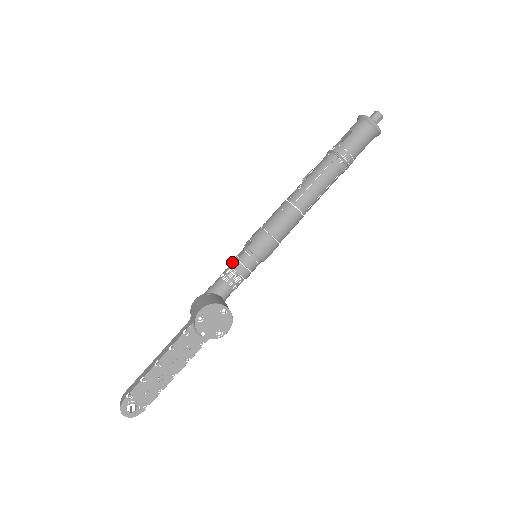
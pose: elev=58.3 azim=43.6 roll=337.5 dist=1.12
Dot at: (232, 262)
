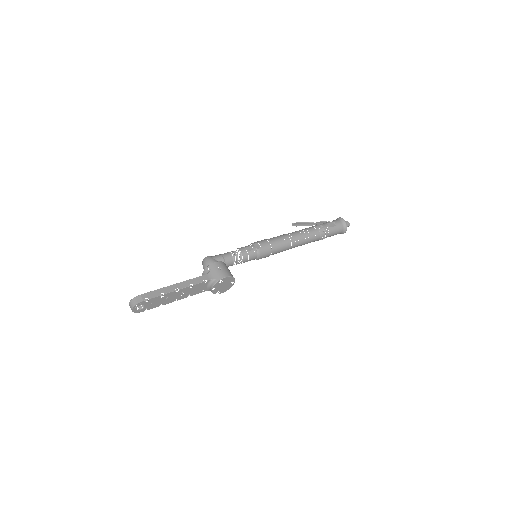
Dot at: (243, 251)
